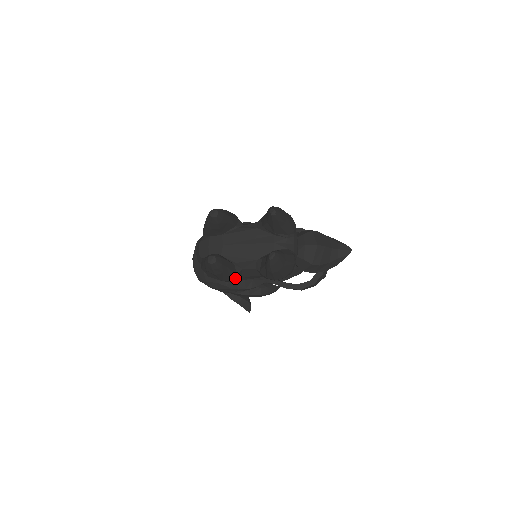
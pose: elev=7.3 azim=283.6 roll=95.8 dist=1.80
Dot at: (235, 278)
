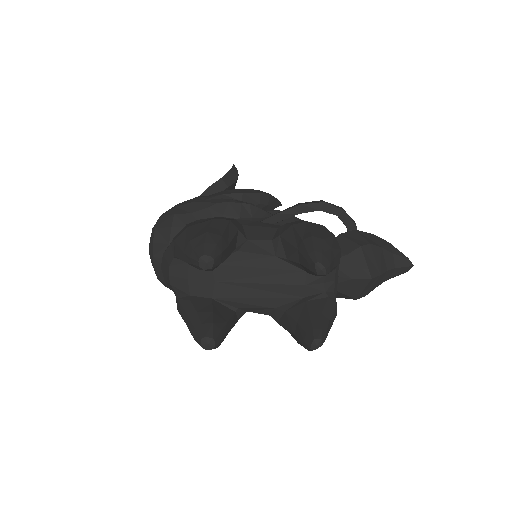
Dot at: occluded
